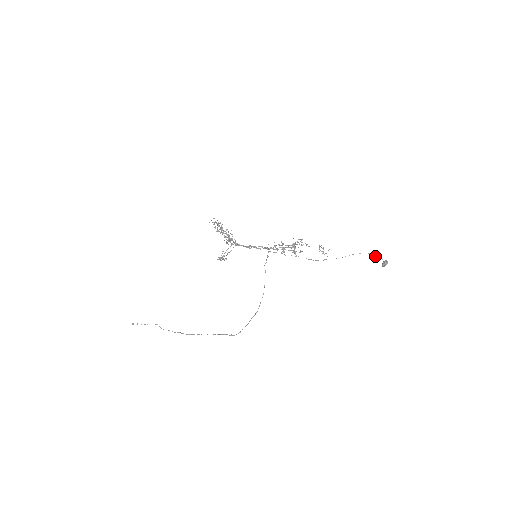
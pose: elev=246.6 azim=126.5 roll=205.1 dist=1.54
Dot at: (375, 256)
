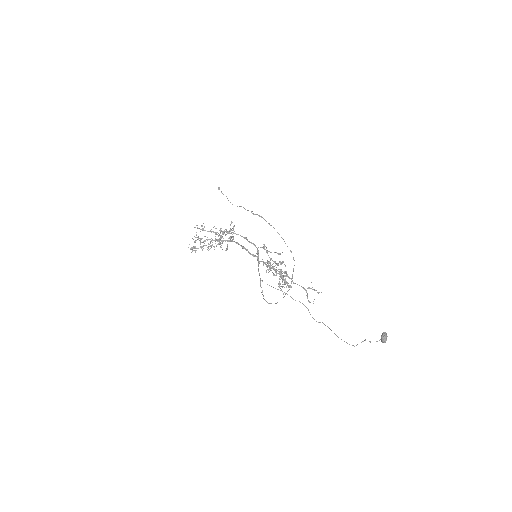
Dot at: occluded
